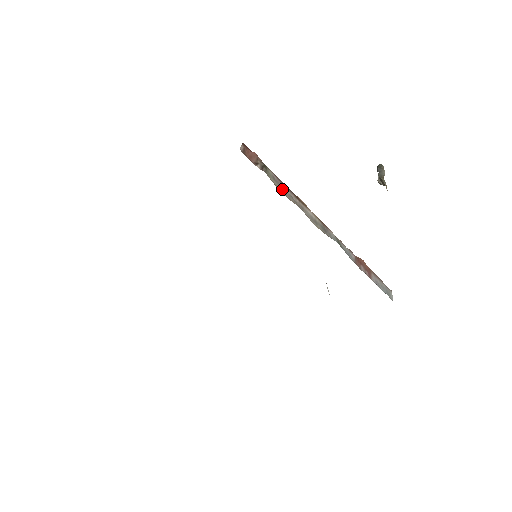
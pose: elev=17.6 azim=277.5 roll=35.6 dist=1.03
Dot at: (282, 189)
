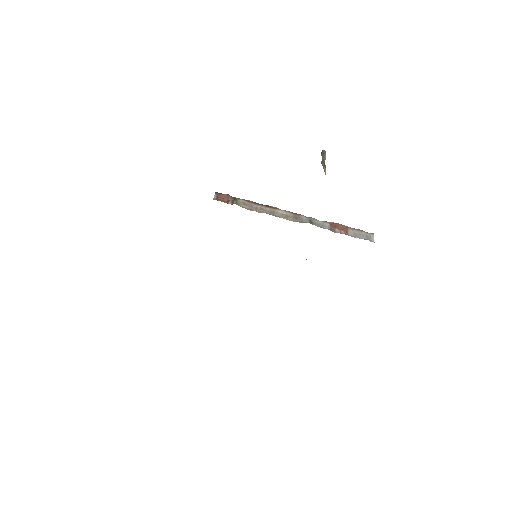
Dot at: (253, 208)
